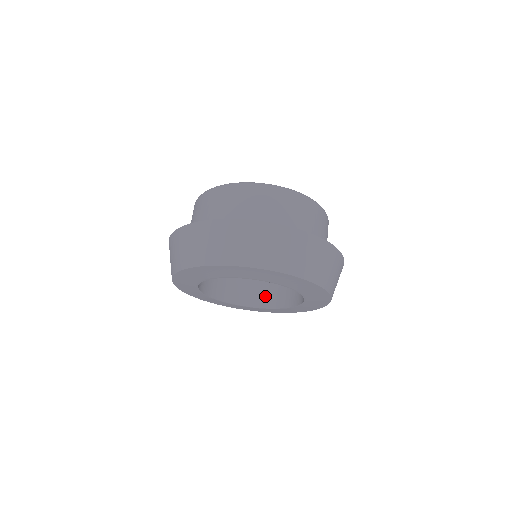
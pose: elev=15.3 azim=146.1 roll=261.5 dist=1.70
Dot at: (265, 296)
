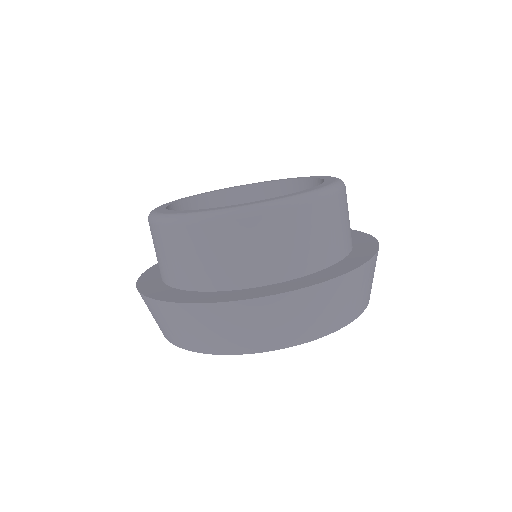
Dot at: occluded
